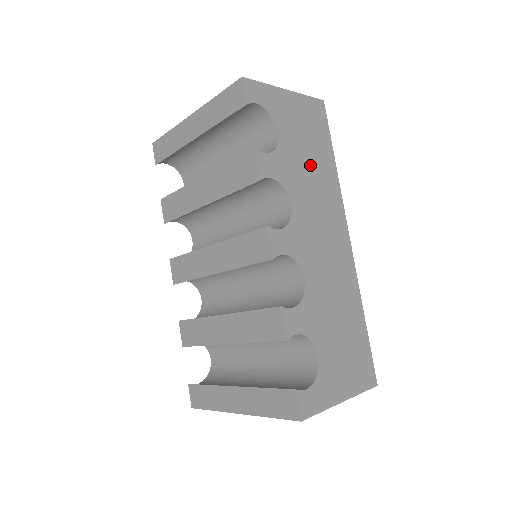
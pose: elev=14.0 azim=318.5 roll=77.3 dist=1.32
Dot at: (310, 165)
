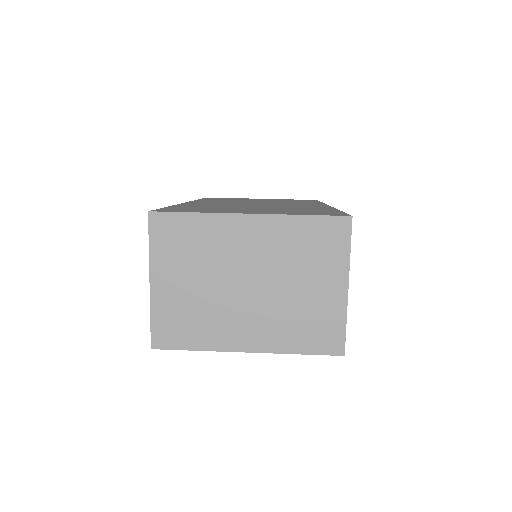
Dot at: occluded
